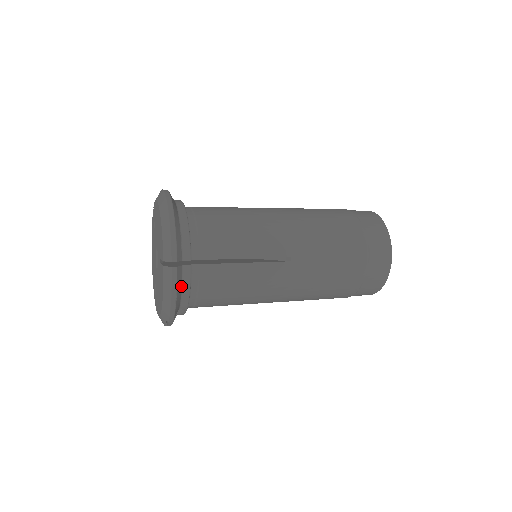
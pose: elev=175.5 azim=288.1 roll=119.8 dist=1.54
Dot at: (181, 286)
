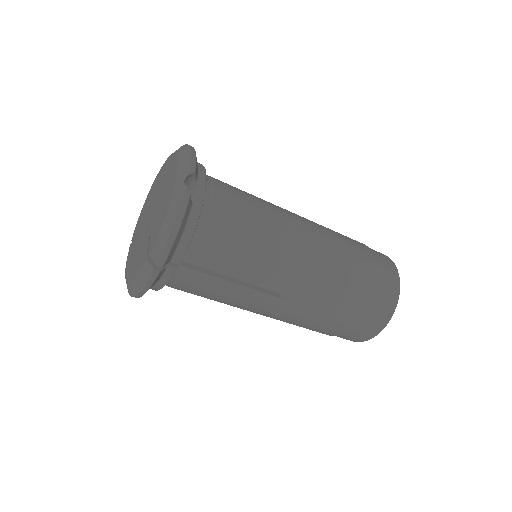
Dot at: occluded
